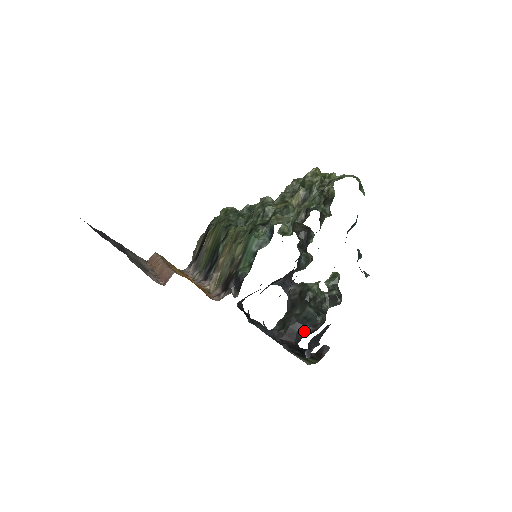
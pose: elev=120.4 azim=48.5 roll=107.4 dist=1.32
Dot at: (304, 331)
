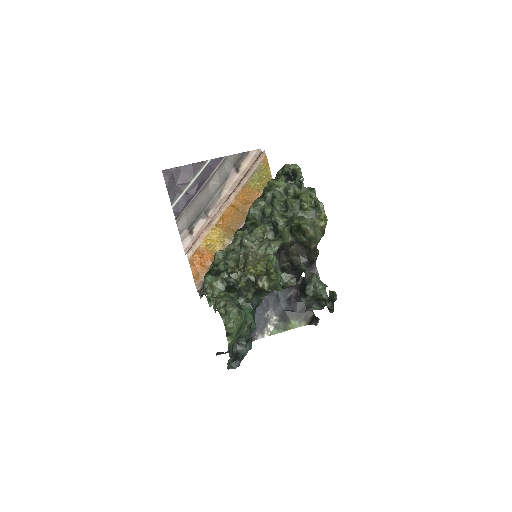
Dot at: occluded
